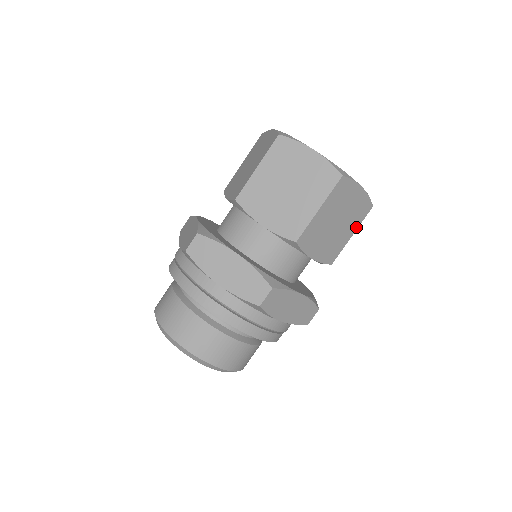
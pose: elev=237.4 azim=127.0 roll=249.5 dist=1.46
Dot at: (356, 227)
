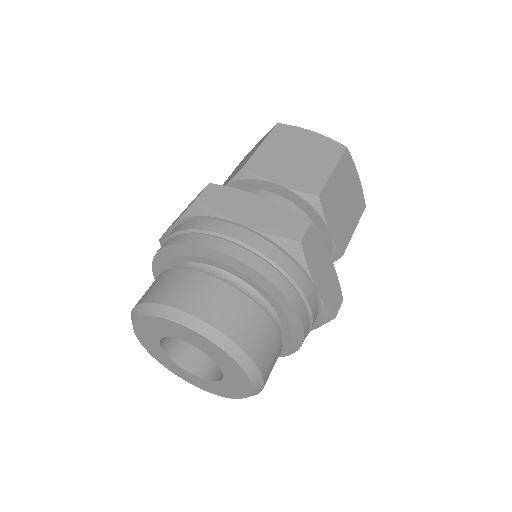
Dot at: occluded
